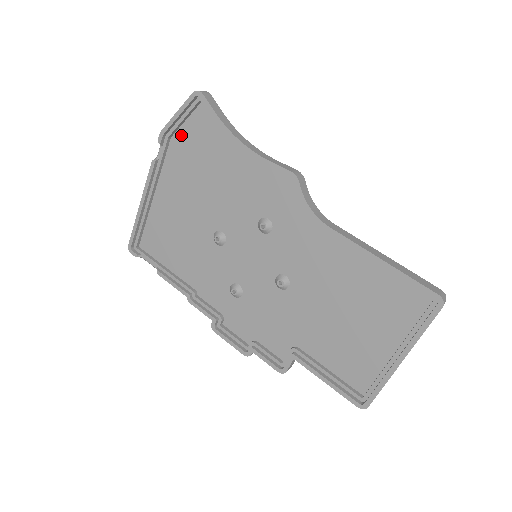
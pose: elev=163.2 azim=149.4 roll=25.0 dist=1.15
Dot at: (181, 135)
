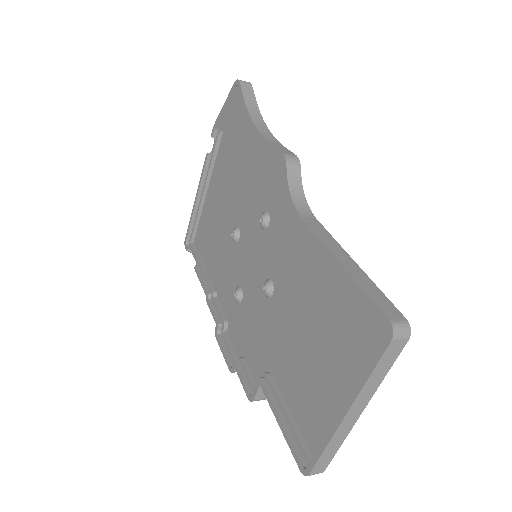
Dot at: (228, 128)
